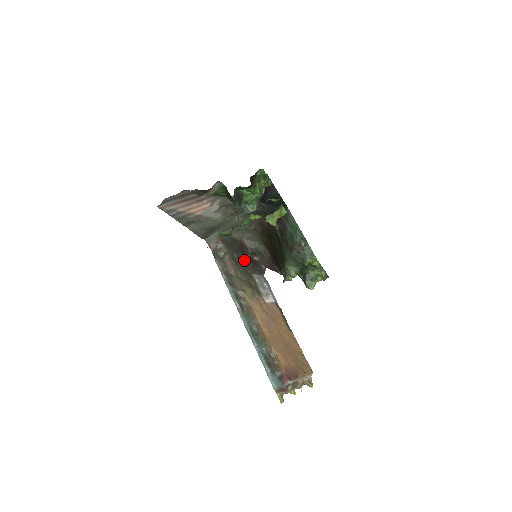
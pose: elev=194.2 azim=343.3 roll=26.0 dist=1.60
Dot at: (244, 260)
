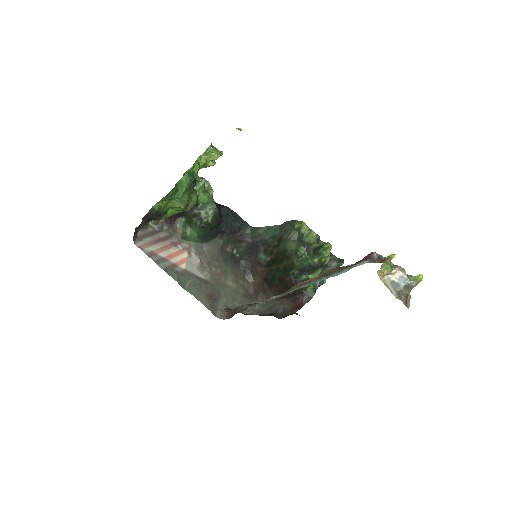
Dot at: occluded
